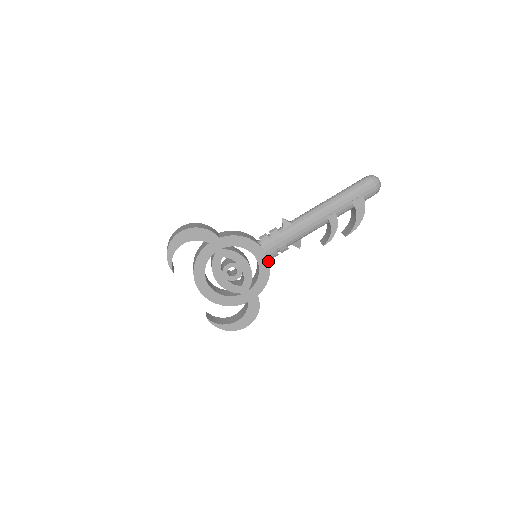
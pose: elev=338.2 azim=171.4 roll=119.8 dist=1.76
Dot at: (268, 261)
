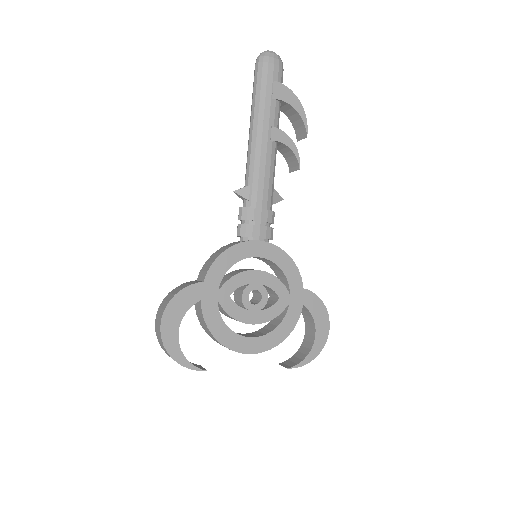
Dot at: (272, 246)
